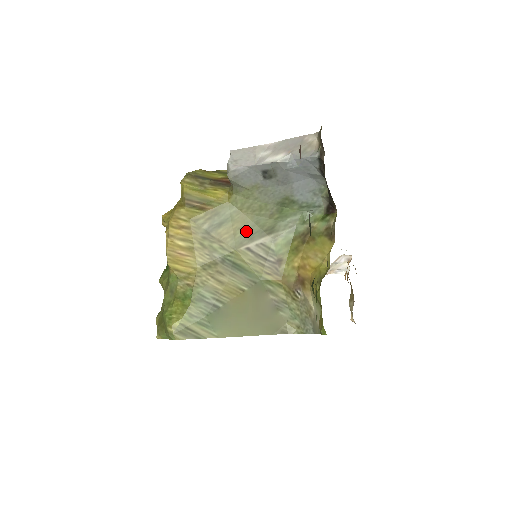
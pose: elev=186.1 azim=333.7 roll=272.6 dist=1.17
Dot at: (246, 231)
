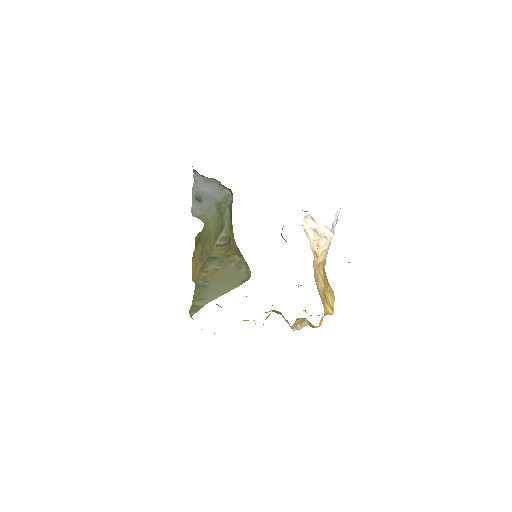
Dot at: (213, 237)
